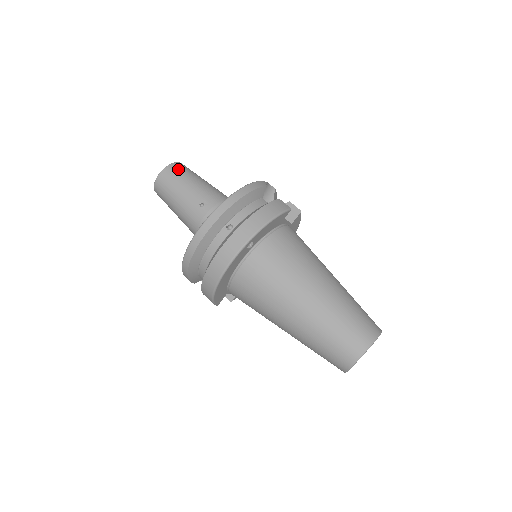
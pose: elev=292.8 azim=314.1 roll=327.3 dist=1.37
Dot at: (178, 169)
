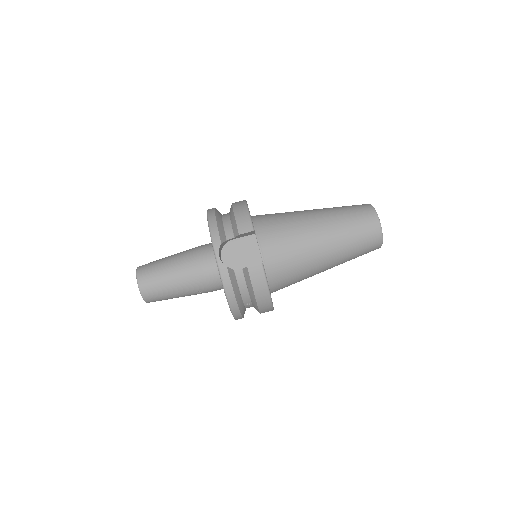
Dot at: (151, 293)
